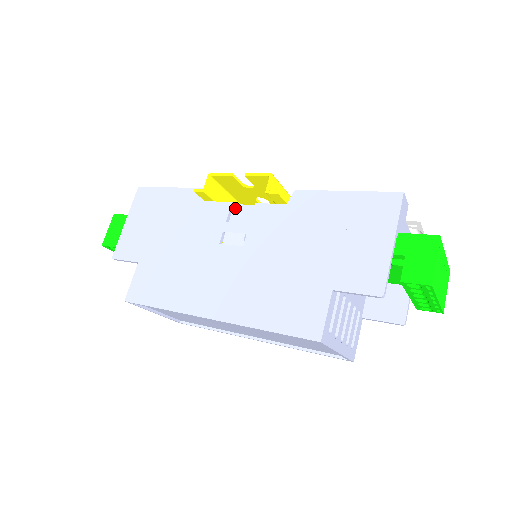
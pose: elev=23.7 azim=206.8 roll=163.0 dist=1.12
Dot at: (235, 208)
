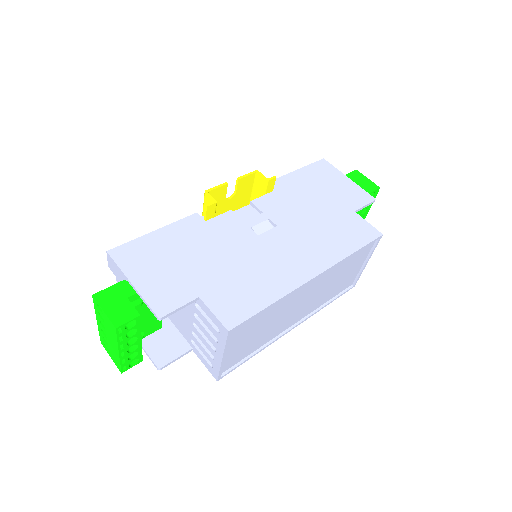
Dot at: (235, 214)
